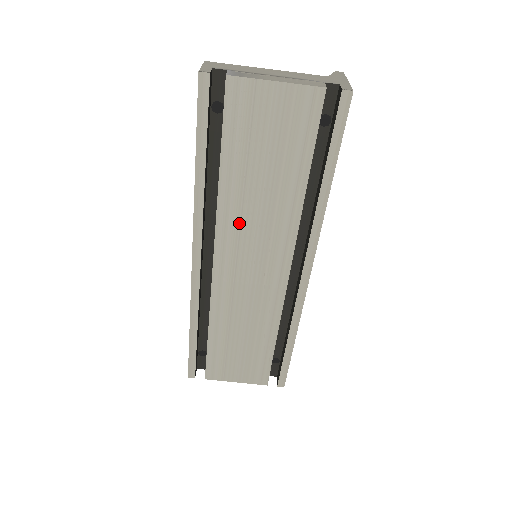
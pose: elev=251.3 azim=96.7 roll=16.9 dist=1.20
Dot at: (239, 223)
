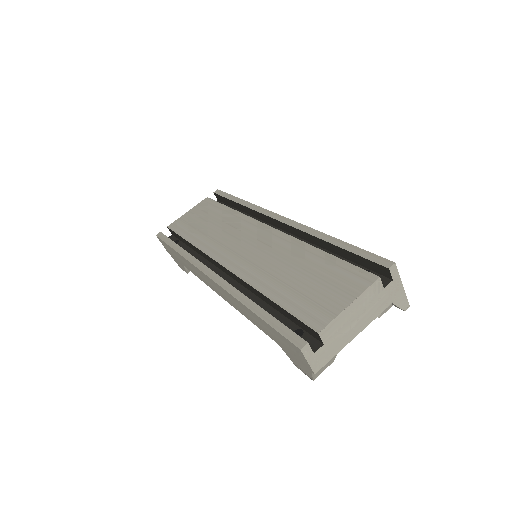
Dot at: (217, 243)
